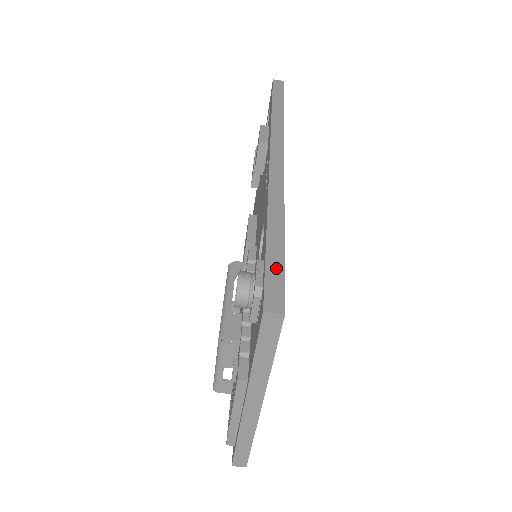
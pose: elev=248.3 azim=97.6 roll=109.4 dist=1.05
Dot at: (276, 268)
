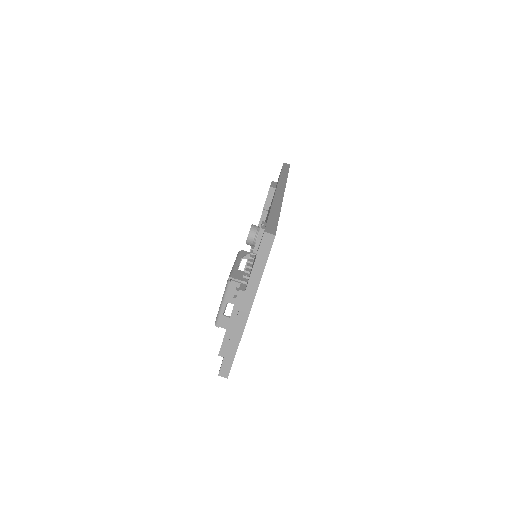
Dot at: (273, 222)
